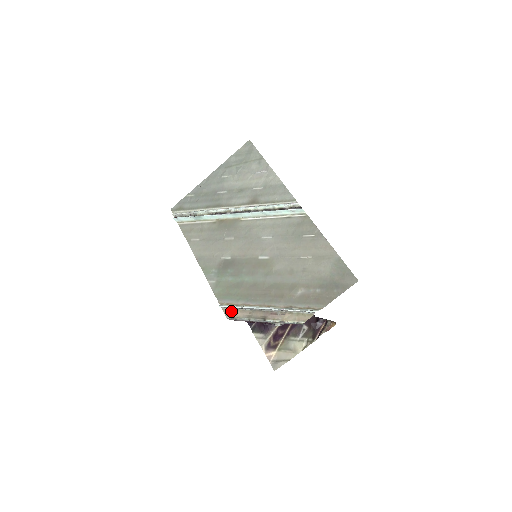
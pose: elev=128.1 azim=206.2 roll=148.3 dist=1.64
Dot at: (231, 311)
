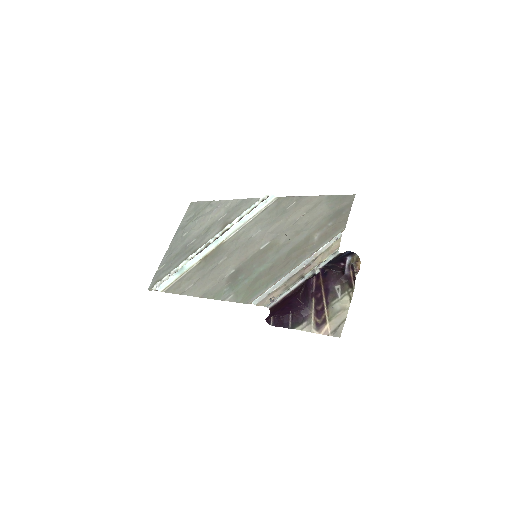
Dot at: (266, 299)
